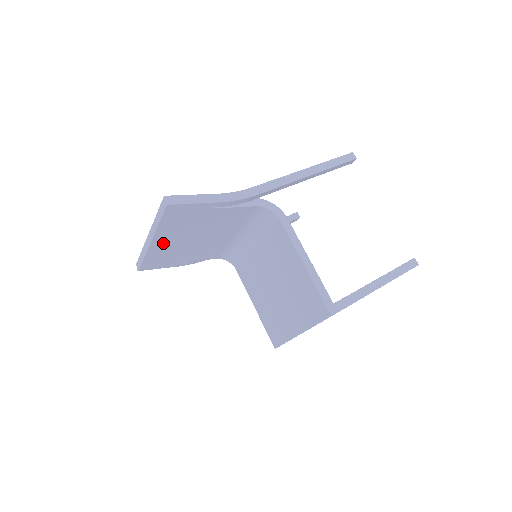
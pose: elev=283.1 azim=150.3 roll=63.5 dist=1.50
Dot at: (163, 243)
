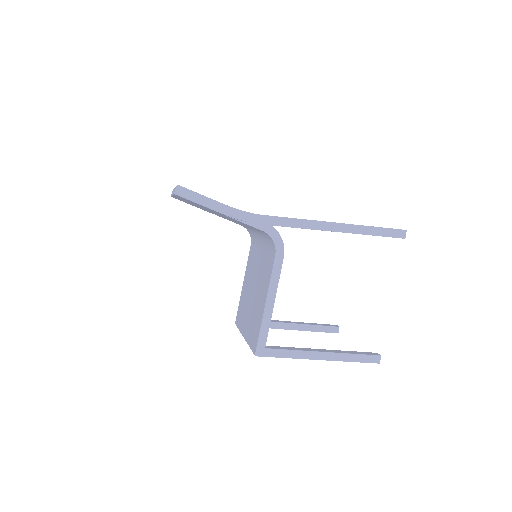
Dot at: occluded
